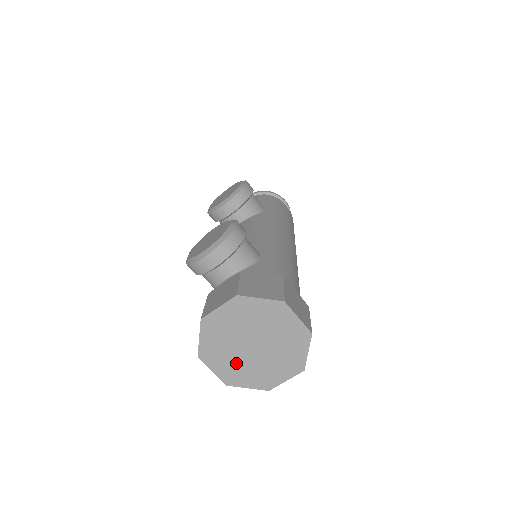
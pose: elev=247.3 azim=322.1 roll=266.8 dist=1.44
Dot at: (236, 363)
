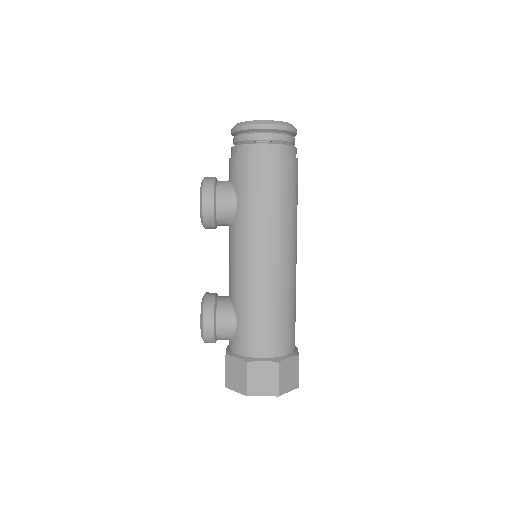
Dot at: occluded
